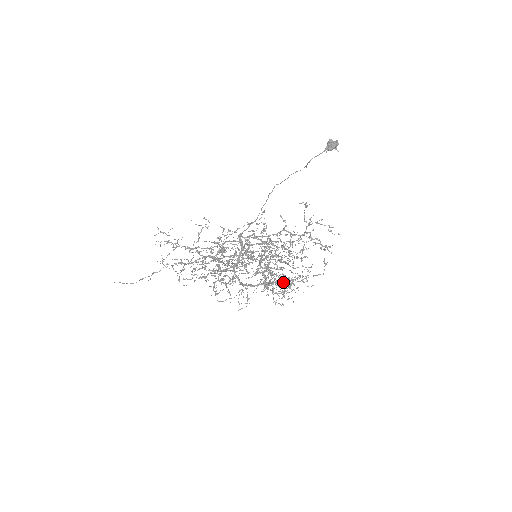
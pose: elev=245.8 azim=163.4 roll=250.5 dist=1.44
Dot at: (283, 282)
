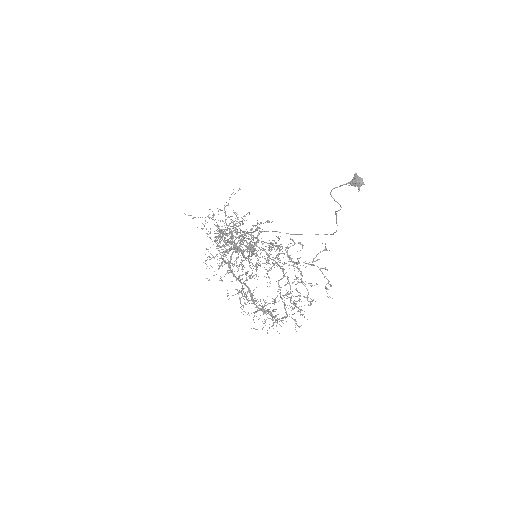
Dot at: occluded
